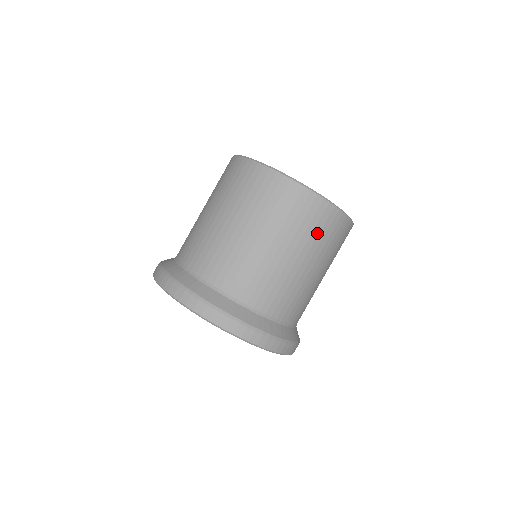
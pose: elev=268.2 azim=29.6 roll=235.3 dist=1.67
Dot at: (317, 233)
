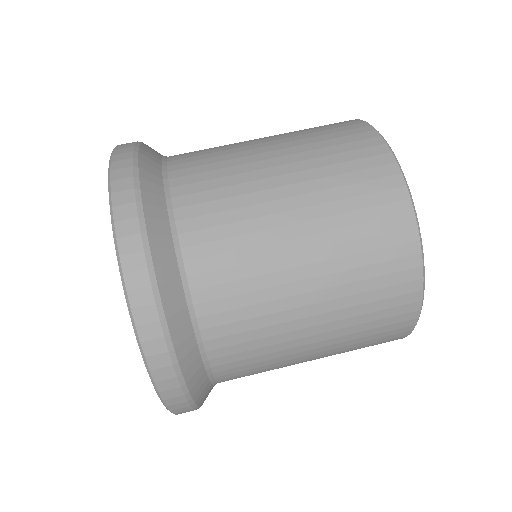
Dot at: (369, 299)
